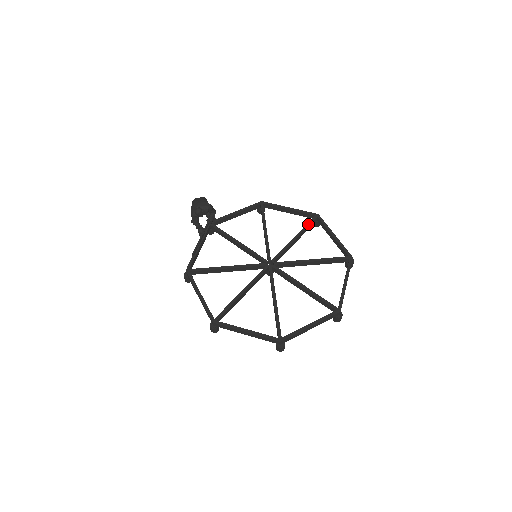
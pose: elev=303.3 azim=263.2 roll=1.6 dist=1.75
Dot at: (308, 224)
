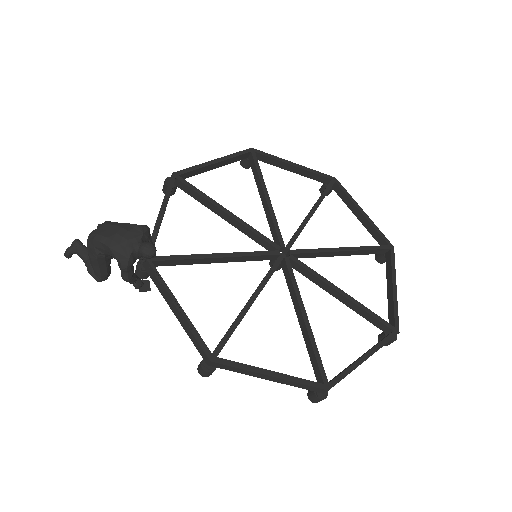
Dot at: (258, 168)
